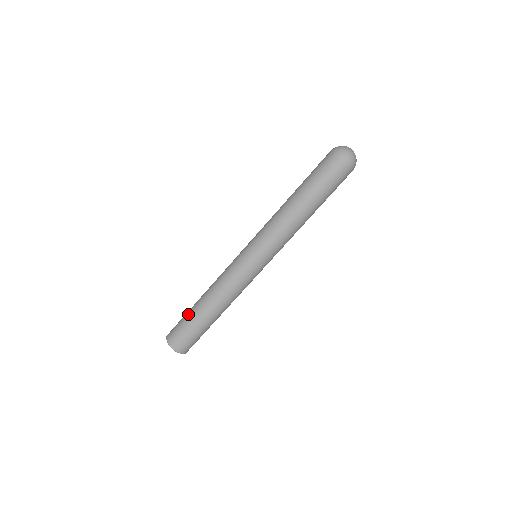
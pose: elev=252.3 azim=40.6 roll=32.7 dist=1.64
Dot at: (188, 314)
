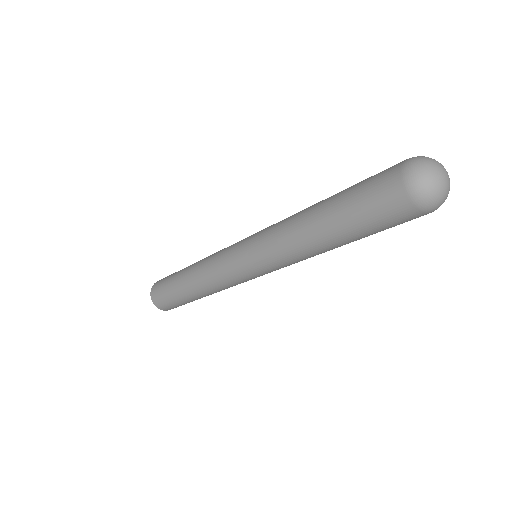
Dot at: (180, 301)
